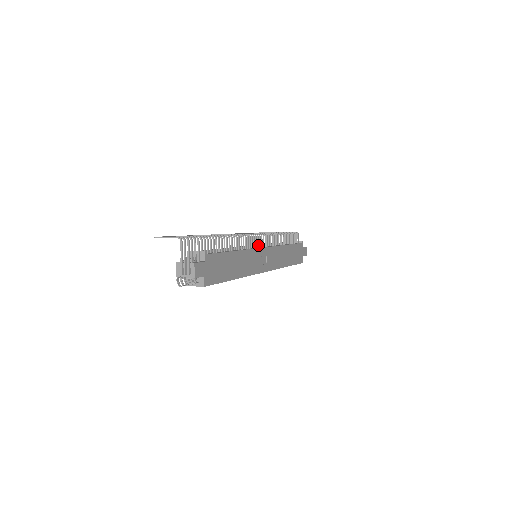
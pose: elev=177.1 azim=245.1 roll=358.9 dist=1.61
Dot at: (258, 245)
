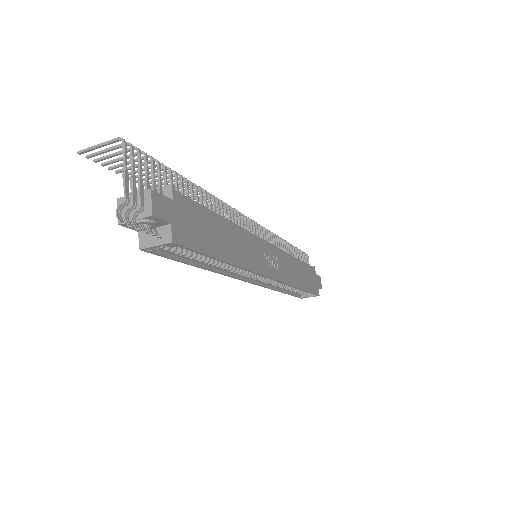
Dot at: occluded
